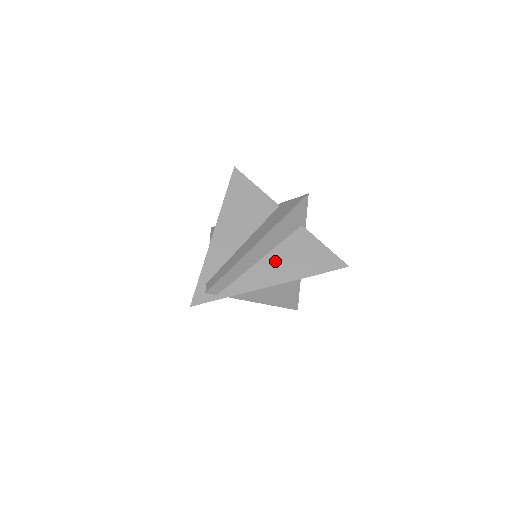
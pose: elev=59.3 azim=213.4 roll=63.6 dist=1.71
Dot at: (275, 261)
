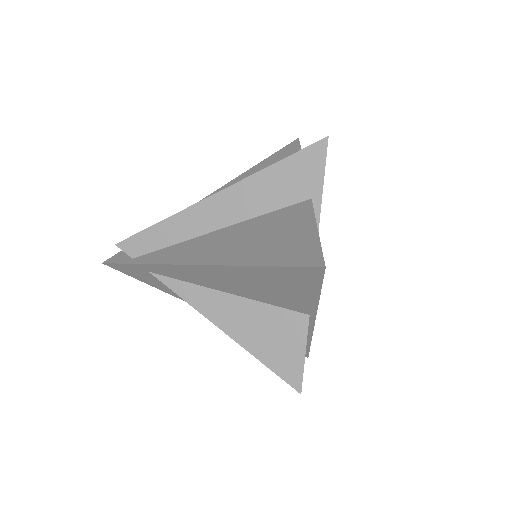
Dot at: (228, 236)
